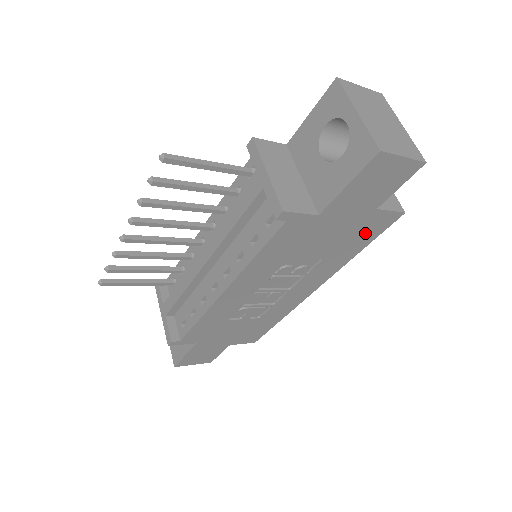
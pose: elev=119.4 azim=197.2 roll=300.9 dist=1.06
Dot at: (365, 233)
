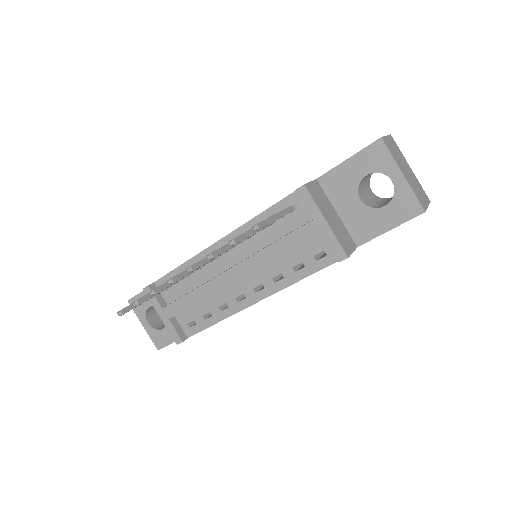
Dot at: occluded
